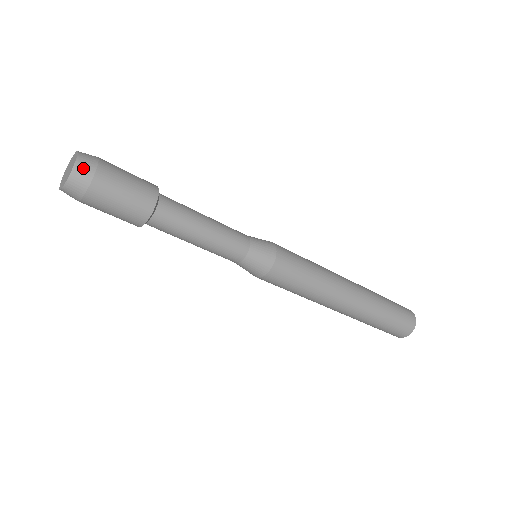
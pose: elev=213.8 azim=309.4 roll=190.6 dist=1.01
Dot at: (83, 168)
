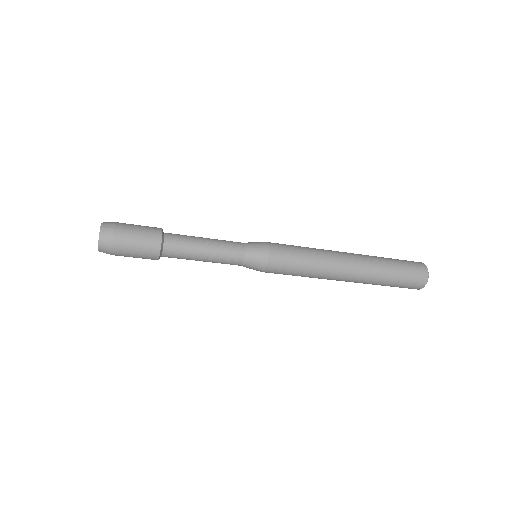
Dot at: (105, 235)
